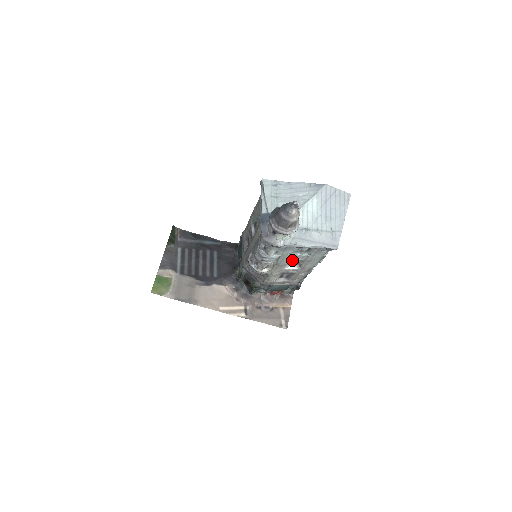
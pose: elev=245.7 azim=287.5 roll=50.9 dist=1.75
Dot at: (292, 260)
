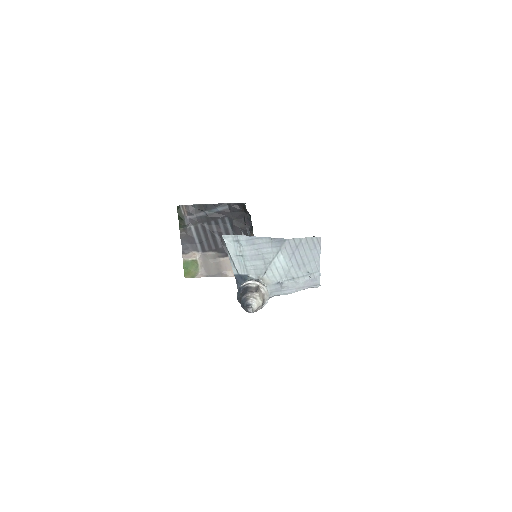
Dot at: occluded
